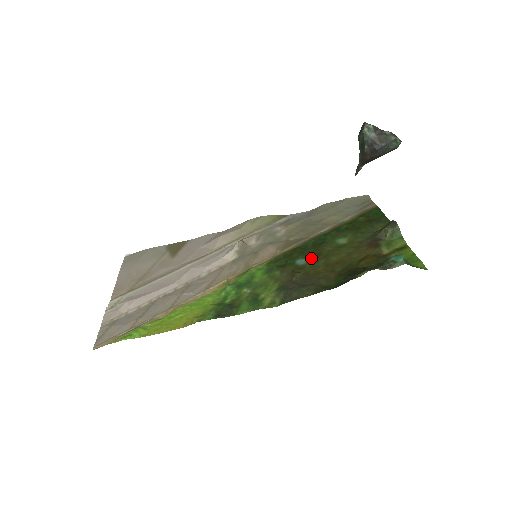
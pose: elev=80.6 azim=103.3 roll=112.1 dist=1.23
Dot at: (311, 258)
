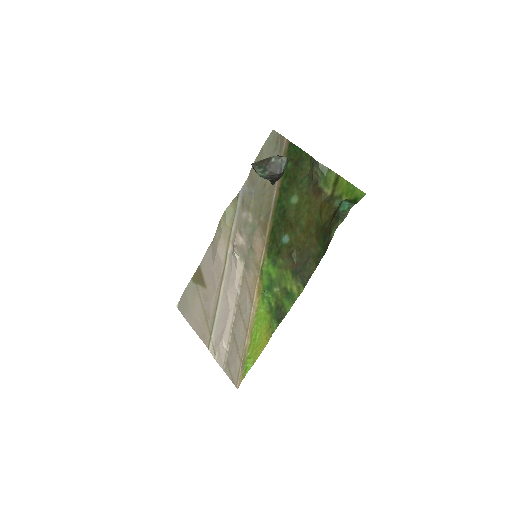
Dot at: (289, 232)
